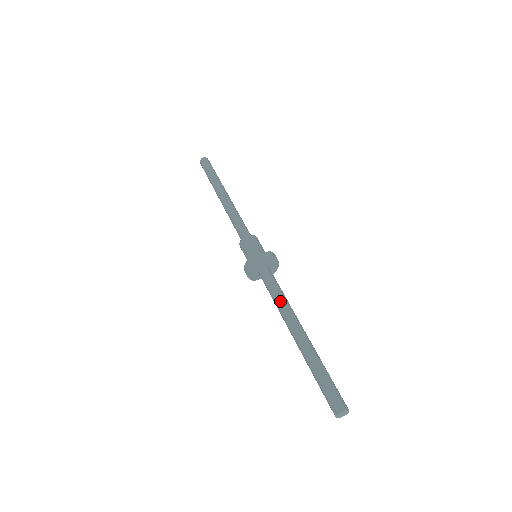
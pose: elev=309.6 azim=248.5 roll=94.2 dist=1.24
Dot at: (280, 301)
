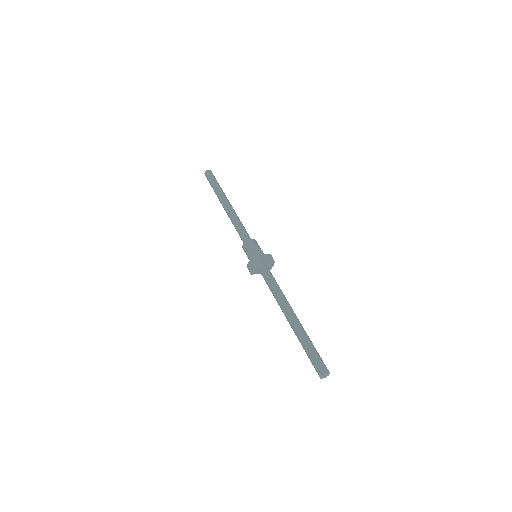
Dot at: (279, 291)
